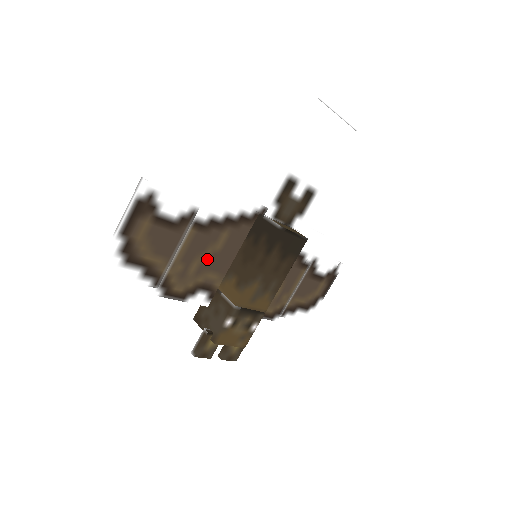
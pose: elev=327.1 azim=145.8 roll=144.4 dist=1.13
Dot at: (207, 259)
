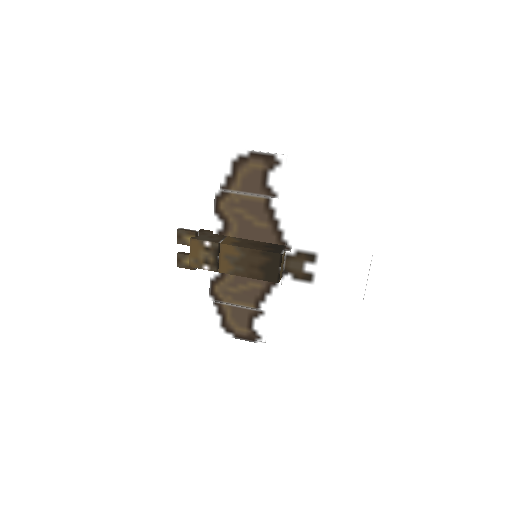
Dot at: (246, 218)
